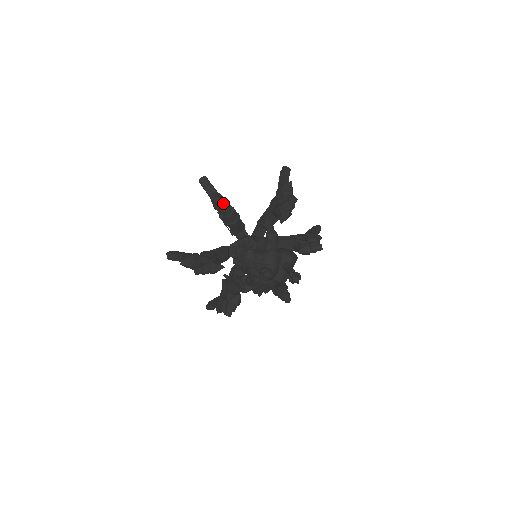
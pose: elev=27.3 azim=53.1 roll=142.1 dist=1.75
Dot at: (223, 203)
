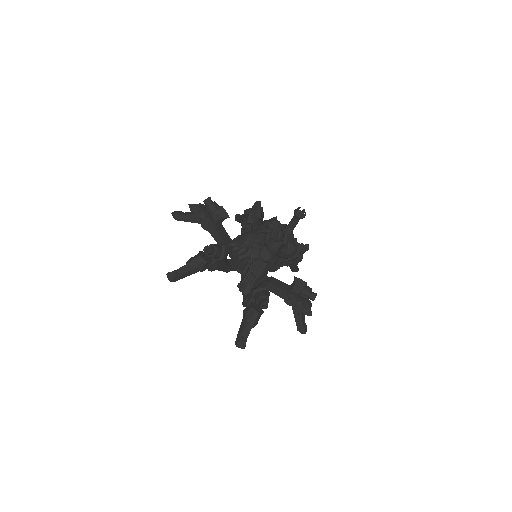
Dot at: (202, 205)
